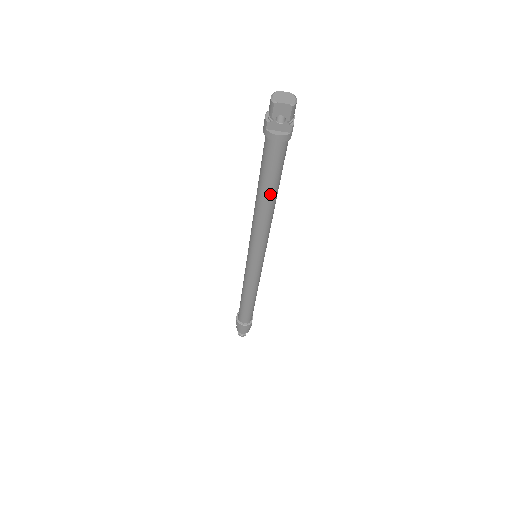
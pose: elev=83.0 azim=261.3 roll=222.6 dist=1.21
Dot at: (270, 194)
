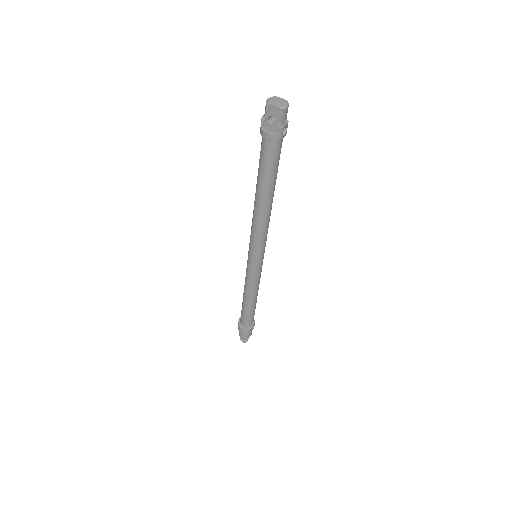
Dot at: (264, 191)
